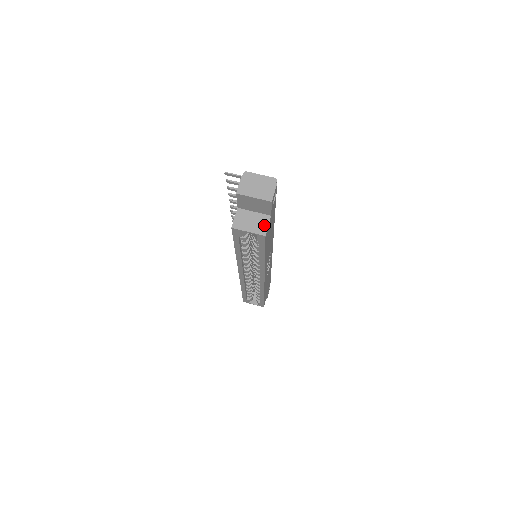
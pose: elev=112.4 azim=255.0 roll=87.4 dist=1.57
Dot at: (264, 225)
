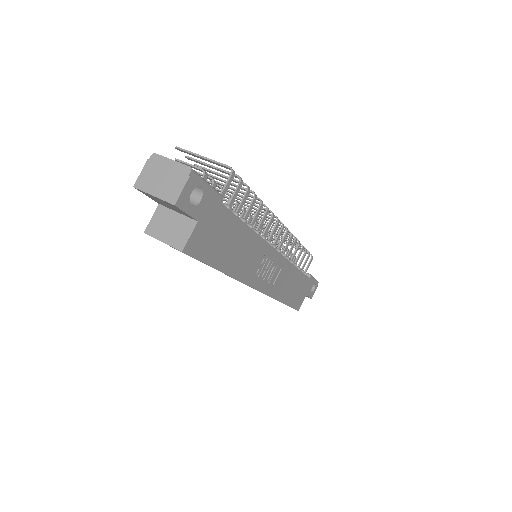
Dot at: (185, 235)
